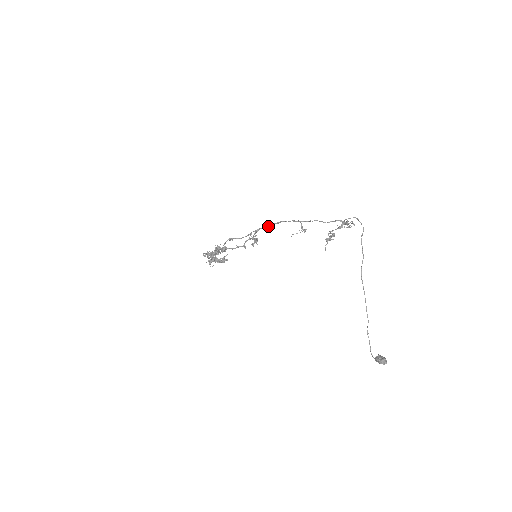
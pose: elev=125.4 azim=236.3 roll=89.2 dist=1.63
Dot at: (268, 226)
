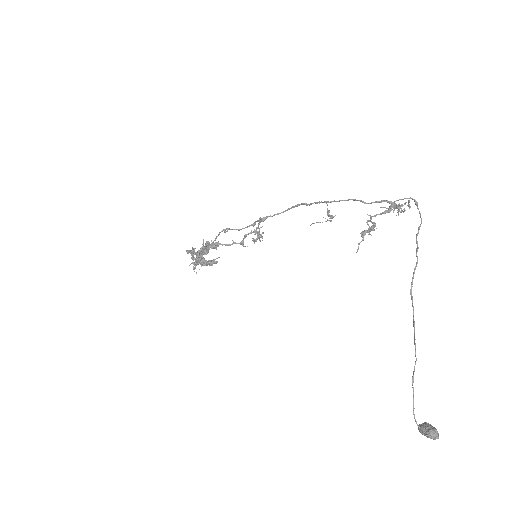
Dot at: occluded
